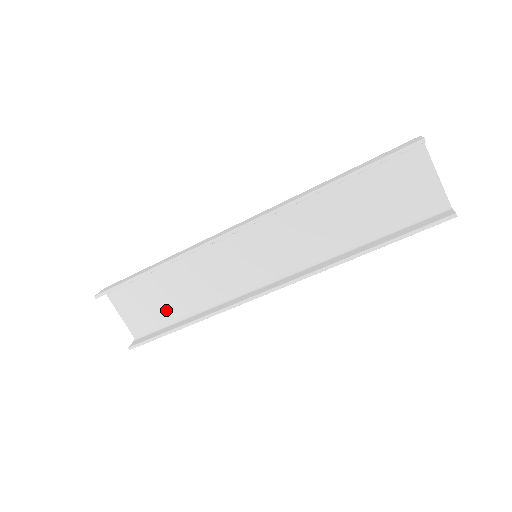
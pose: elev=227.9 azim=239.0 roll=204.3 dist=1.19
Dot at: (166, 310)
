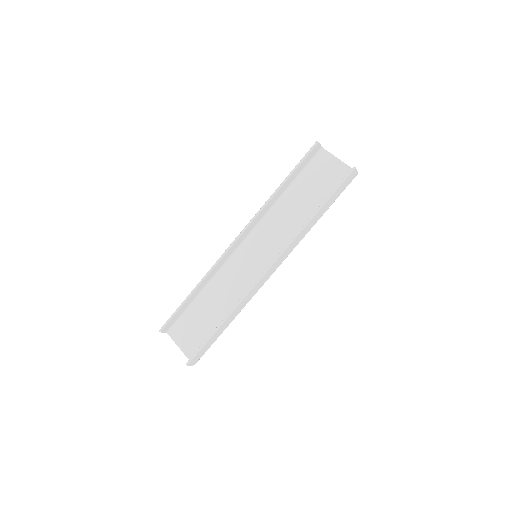
Dot at: (209, 327)
